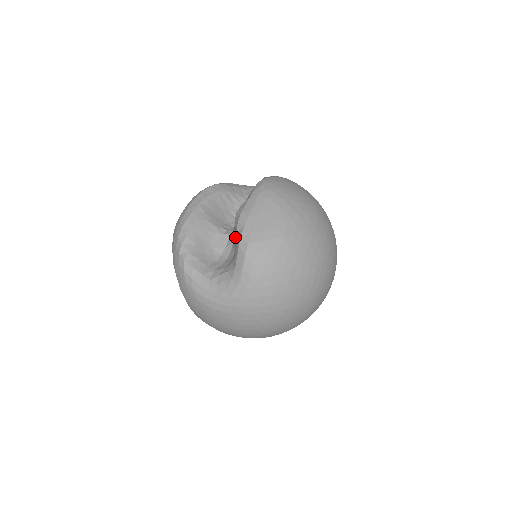
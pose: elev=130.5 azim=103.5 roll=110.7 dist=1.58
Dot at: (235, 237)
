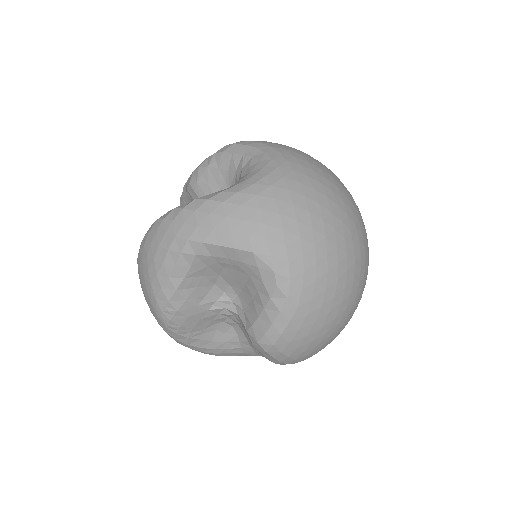
Dot at: (212, 179)
